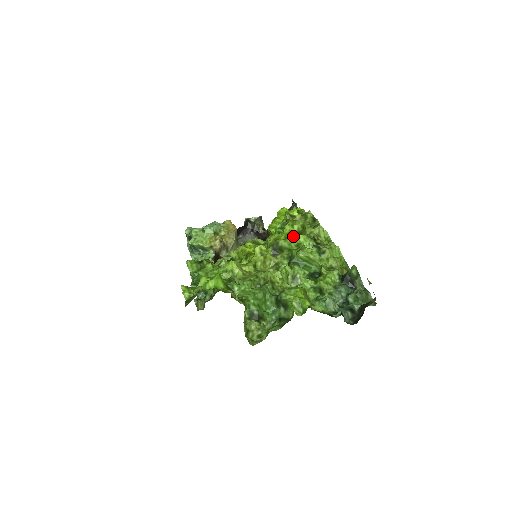
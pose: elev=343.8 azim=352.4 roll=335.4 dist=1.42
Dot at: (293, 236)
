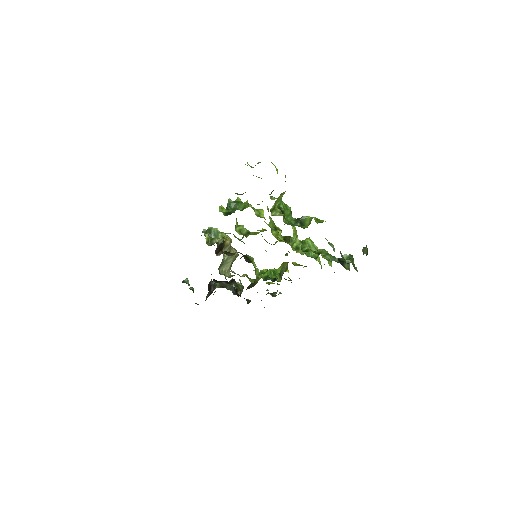
Dot at: occluded
